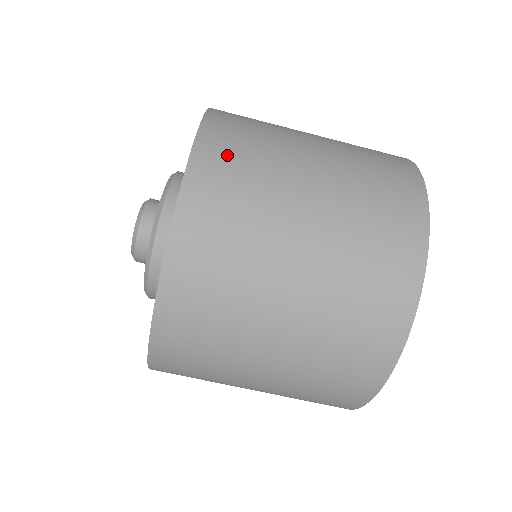
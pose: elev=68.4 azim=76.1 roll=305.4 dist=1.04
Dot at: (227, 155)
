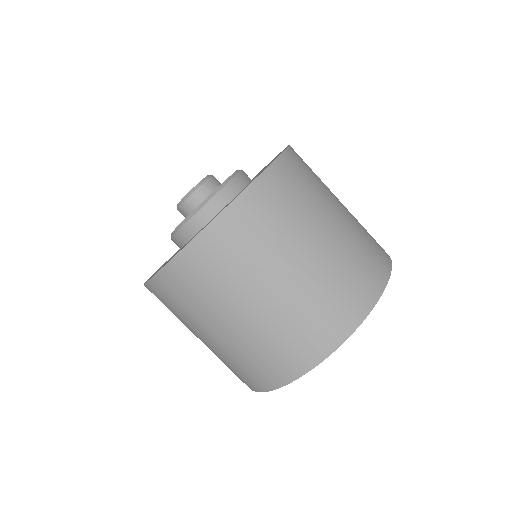
Dot at: (256, 215)
